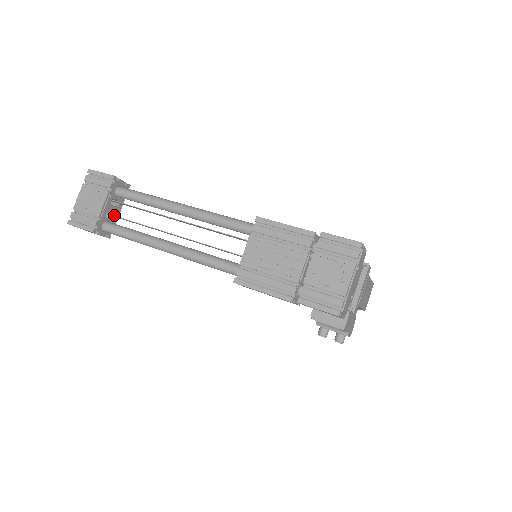
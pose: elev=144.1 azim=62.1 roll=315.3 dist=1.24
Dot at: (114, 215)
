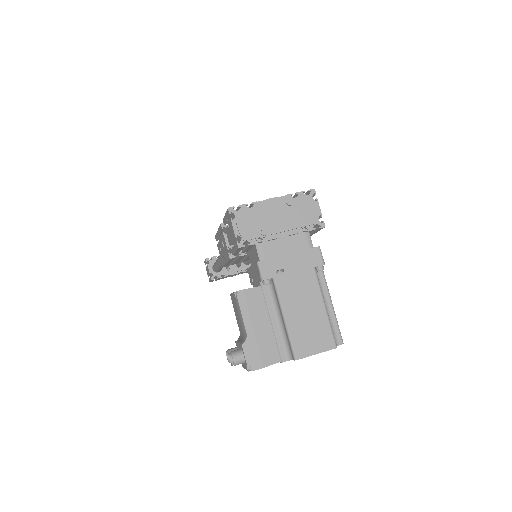
Dot at: occluded
